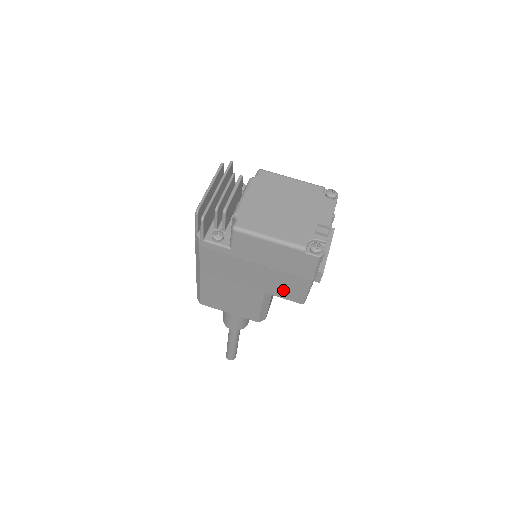
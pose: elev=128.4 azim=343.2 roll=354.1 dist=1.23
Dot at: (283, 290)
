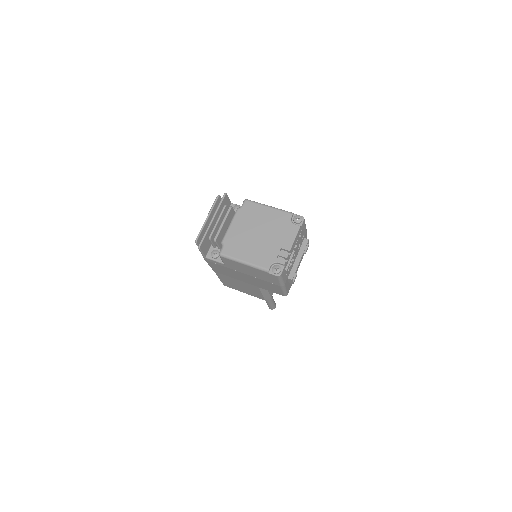
Dot at: (268, 288)
